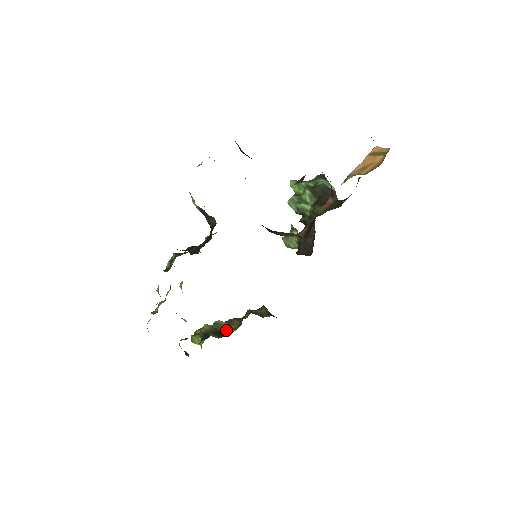
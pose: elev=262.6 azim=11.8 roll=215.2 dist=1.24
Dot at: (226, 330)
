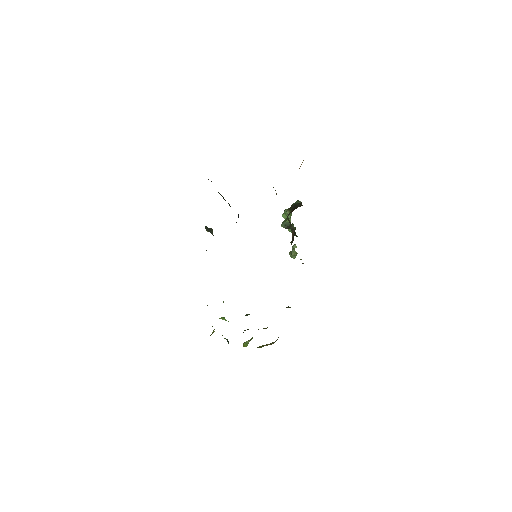
Dot at: occluded
